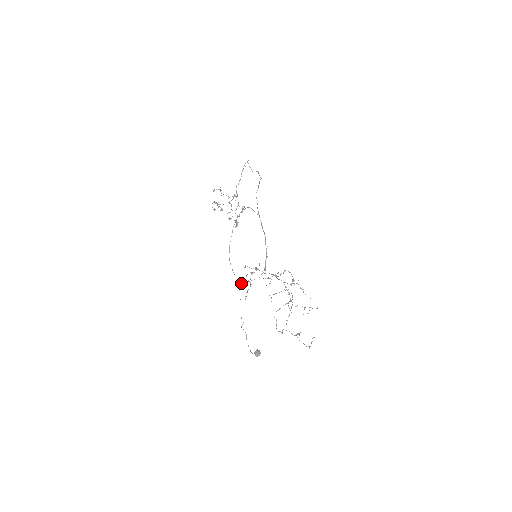
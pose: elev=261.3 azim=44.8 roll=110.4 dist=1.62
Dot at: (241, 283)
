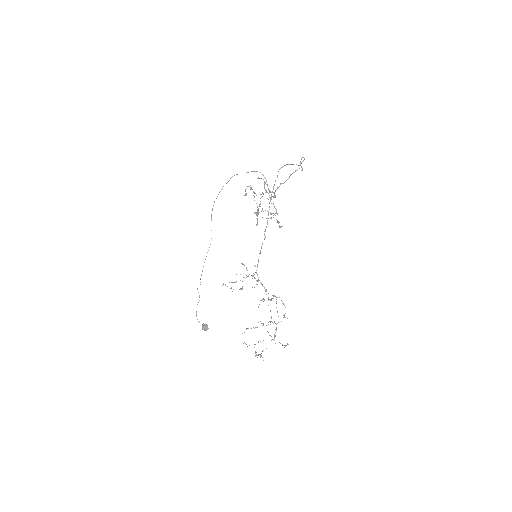
Dot at: occluded
